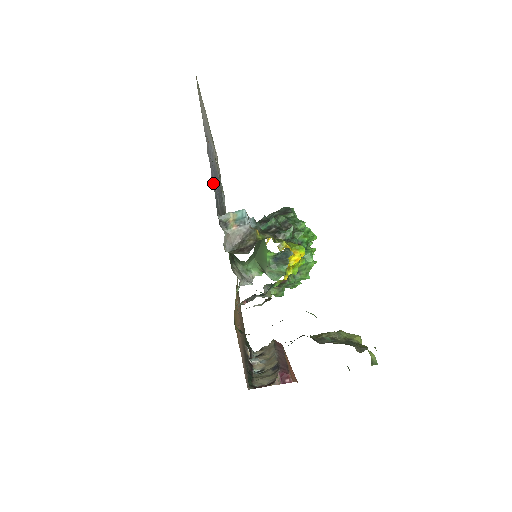
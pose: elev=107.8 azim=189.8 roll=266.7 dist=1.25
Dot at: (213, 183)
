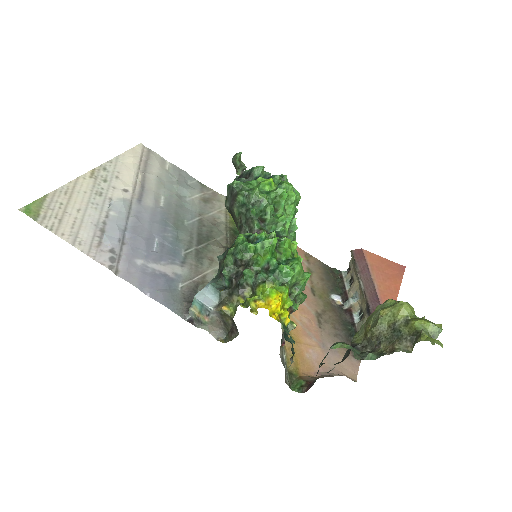
Dot at: (153, 289)
